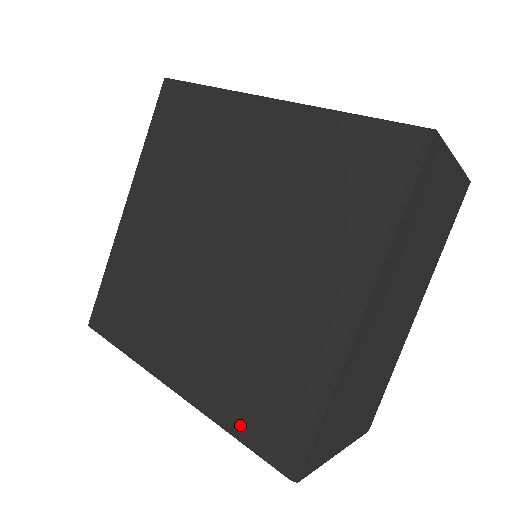
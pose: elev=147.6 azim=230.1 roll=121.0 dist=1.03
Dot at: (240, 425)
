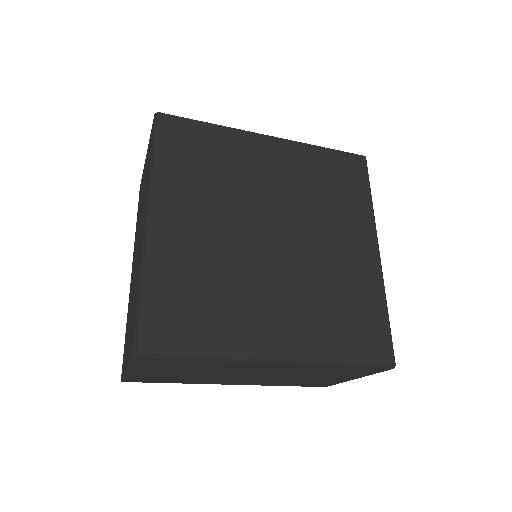
Dot at: (348, 351)
